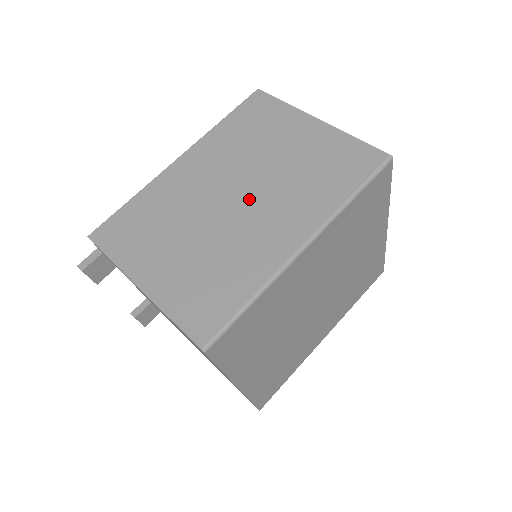
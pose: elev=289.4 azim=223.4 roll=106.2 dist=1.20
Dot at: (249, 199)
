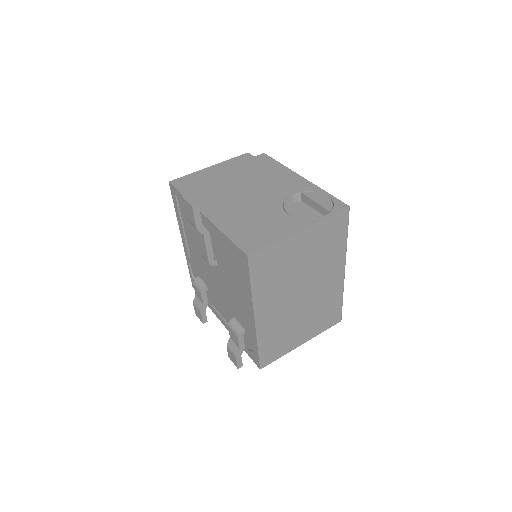
Dot at: (309, 287)
